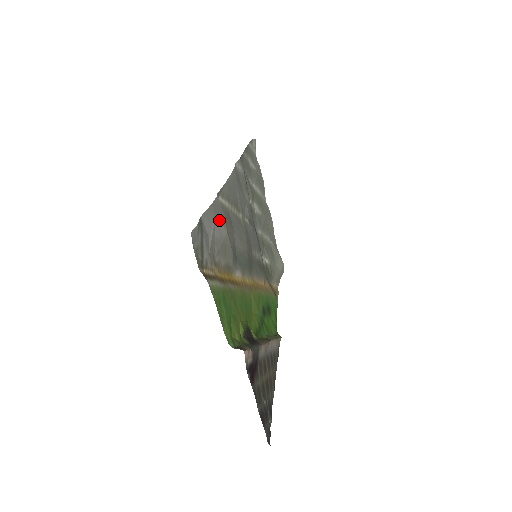
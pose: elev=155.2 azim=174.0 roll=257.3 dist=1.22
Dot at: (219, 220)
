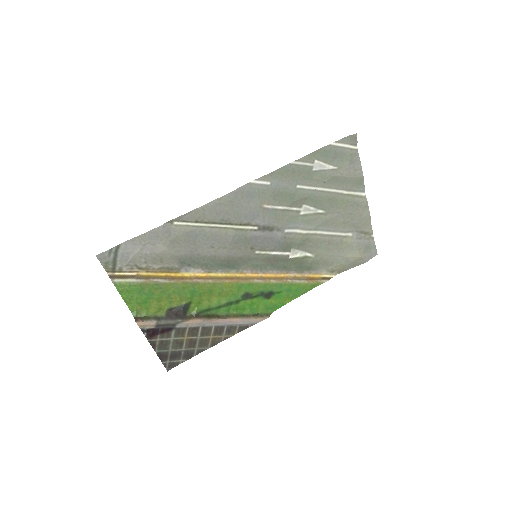
Dot at: (154, 242)
